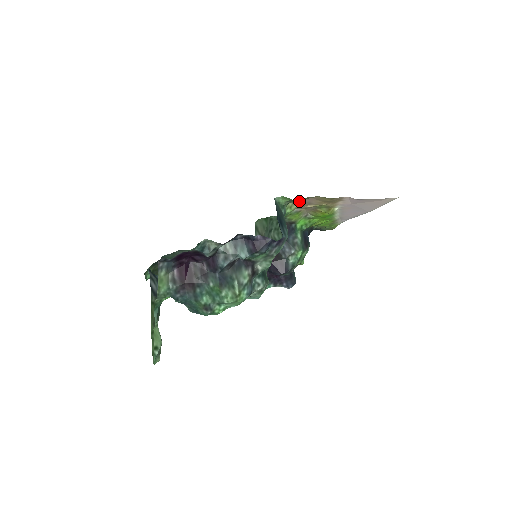
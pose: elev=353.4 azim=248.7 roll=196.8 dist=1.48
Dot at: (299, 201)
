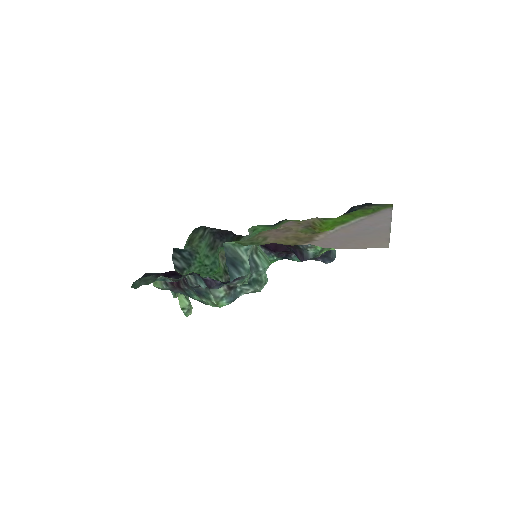
Dot at: (271, 231)
